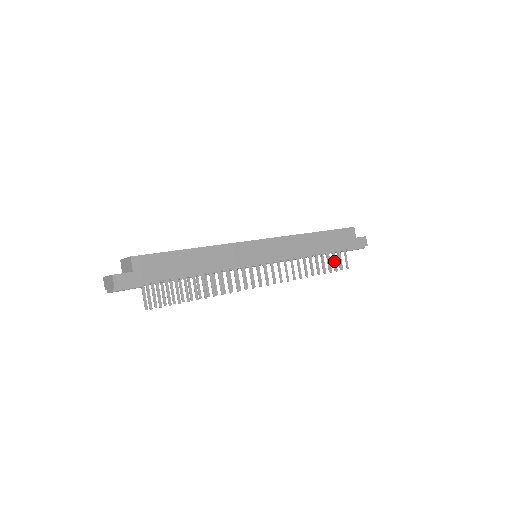
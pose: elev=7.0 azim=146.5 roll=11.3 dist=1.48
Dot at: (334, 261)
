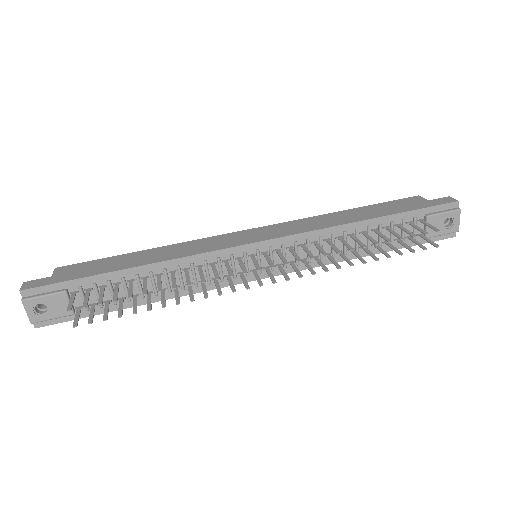
Dot at: occluded
